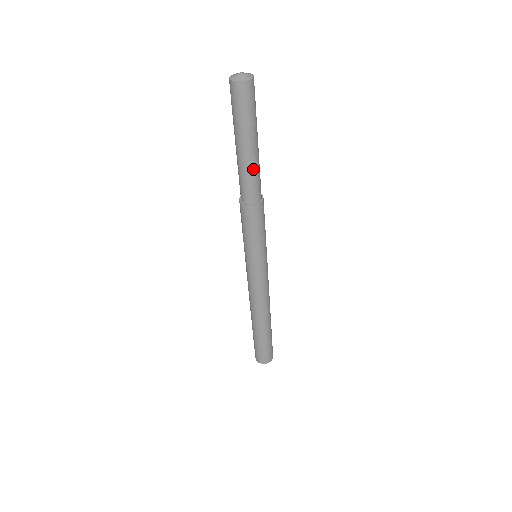
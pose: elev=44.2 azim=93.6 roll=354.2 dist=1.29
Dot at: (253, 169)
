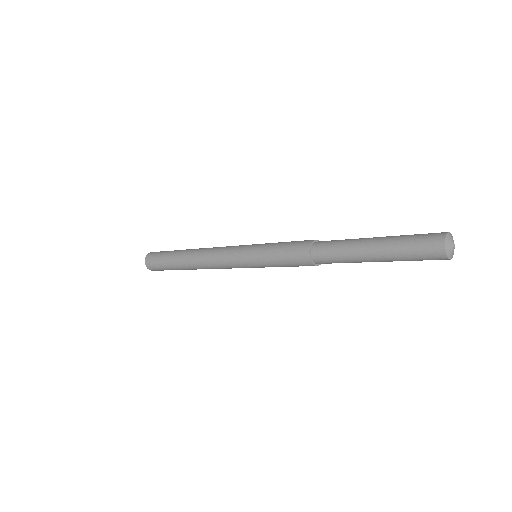
Dot at: (354, 262)
